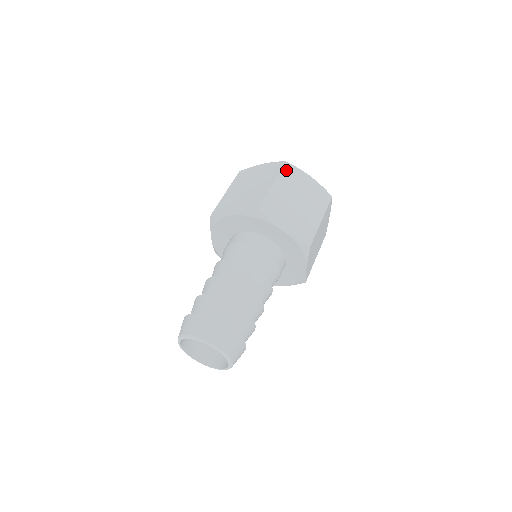
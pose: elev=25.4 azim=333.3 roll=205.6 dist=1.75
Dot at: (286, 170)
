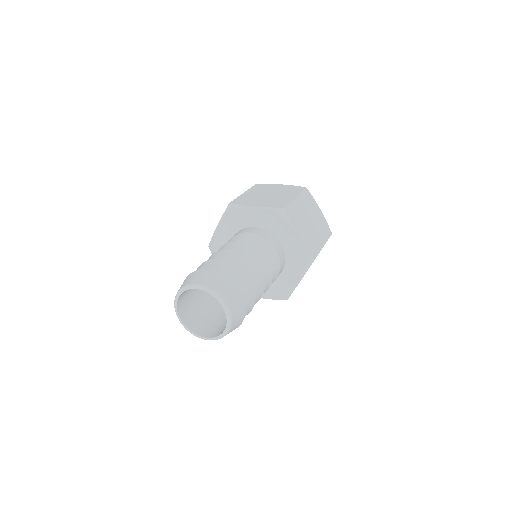
Dot at: (306, 193)
